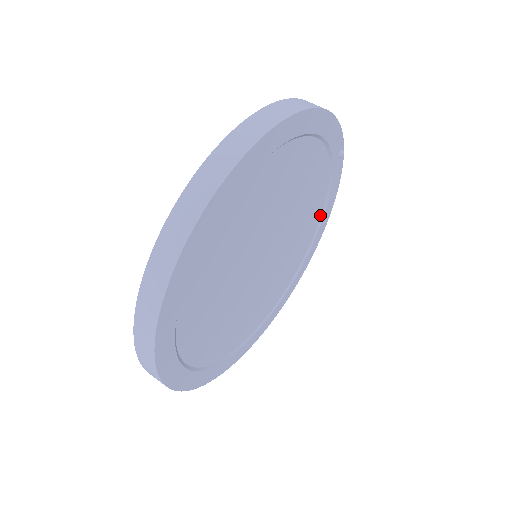
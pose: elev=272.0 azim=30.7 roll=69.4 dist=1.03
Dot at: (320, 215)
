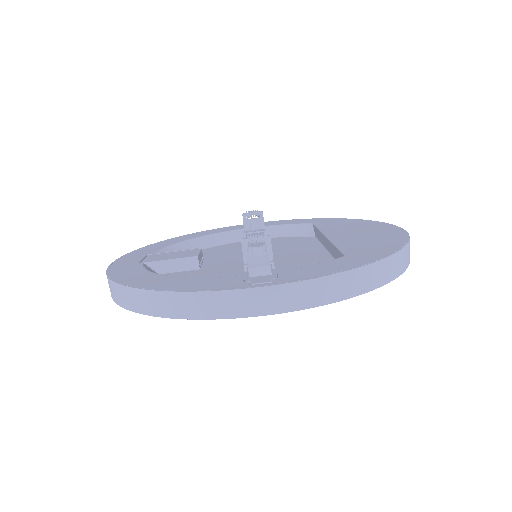
Dot at: occluded
